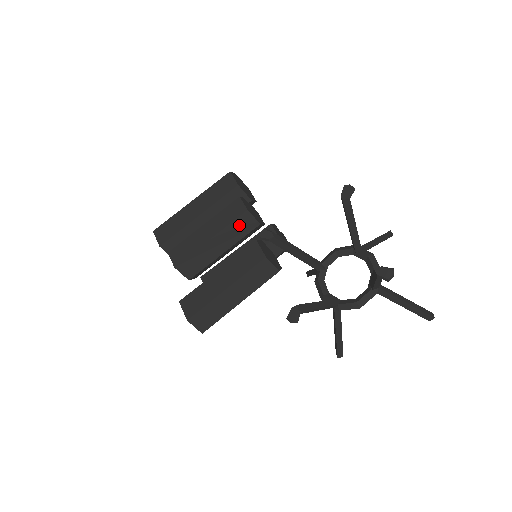
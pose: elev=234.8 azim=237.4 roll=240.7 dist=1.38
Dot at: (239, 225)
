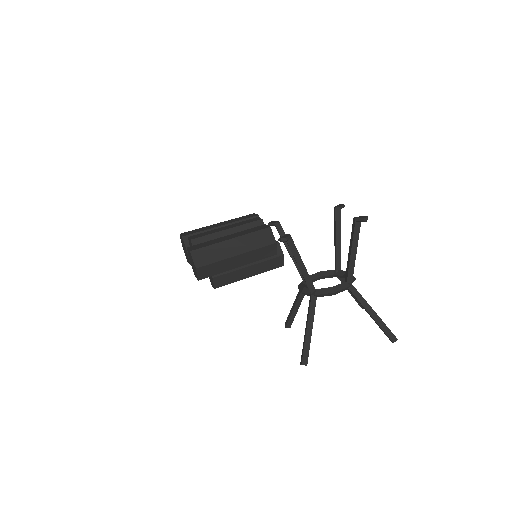
Dot at: occluded
